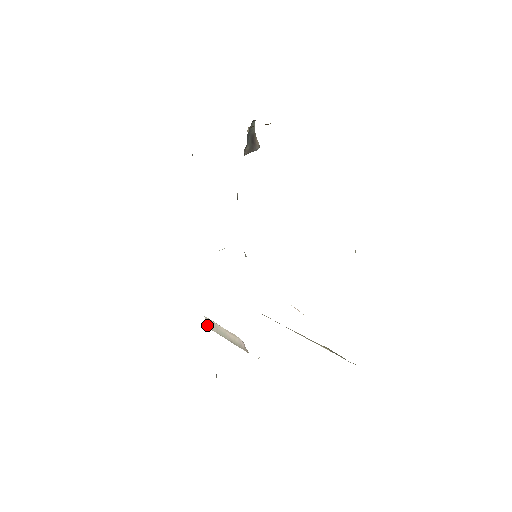
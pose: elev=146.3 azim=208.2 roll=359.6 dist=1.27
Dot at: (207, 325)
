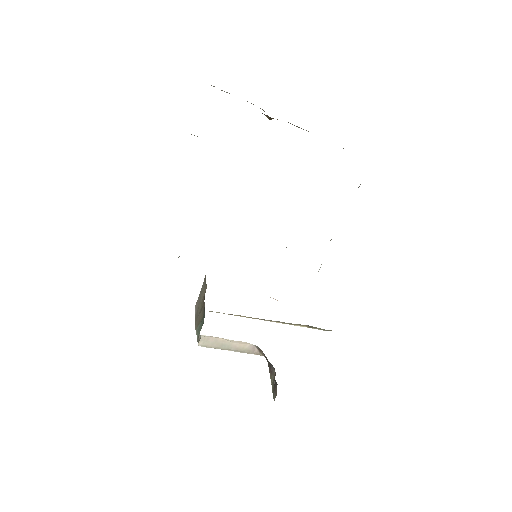
Dot at: (203, 344)
